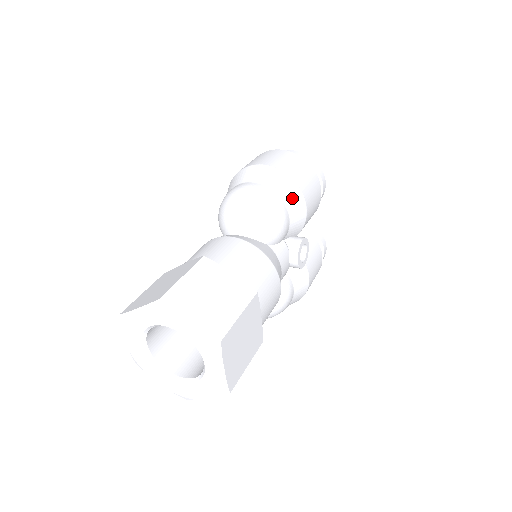
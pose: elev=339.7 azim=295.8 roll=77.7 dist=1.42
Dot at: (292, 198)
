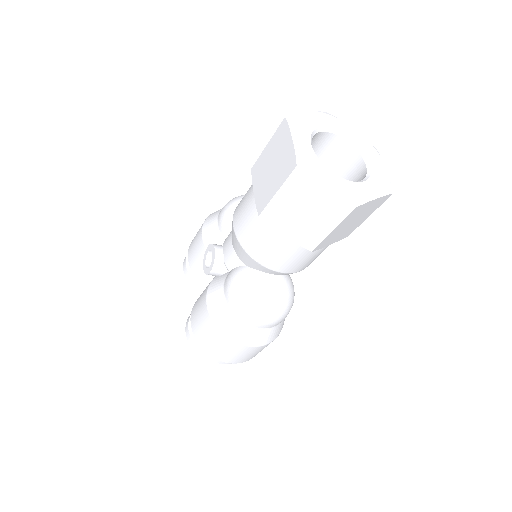
Dot at: occluded
